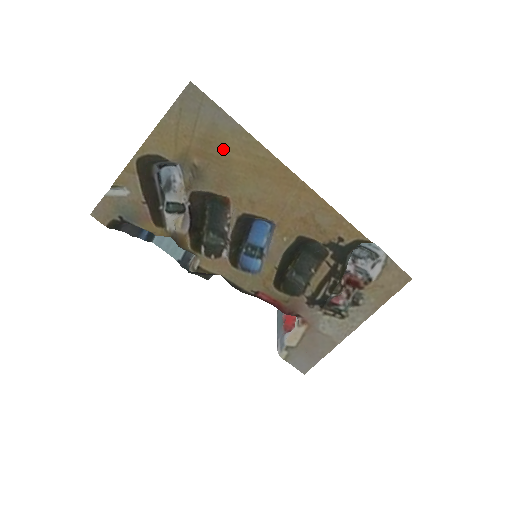
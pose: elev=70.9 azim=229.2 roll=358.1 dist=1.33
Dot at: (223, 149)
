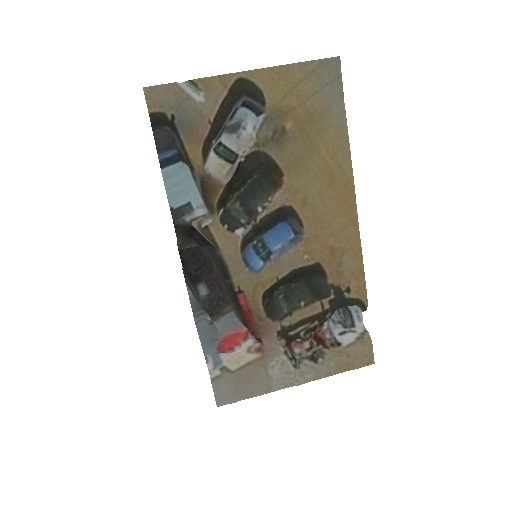
Dot at: (319, 135)
